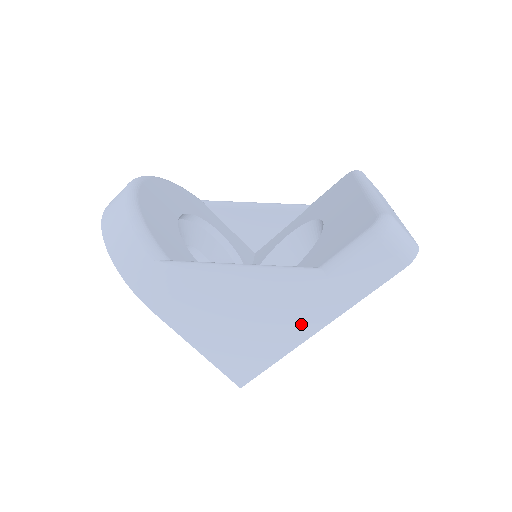
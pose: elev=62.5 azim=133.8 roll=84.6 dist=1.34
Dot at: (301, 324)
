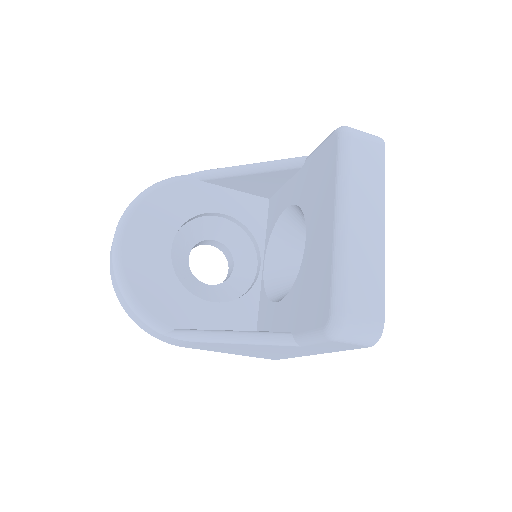
Dot at: (297, 353)
